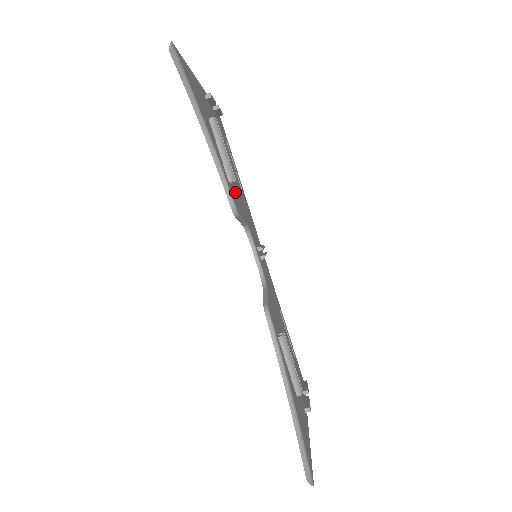
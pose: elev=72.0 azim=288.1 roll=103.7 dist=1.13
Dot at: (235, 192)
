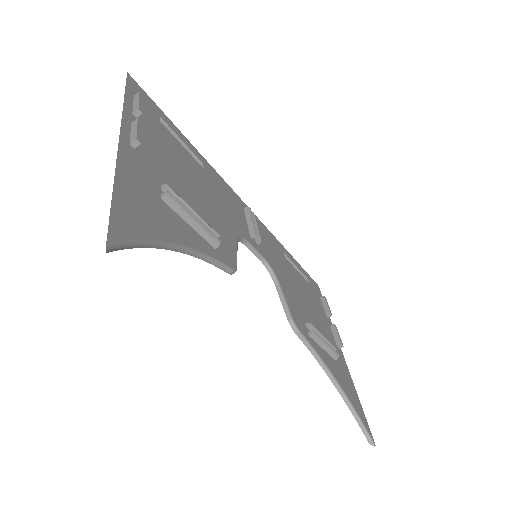
Dot at: (217, 229)
